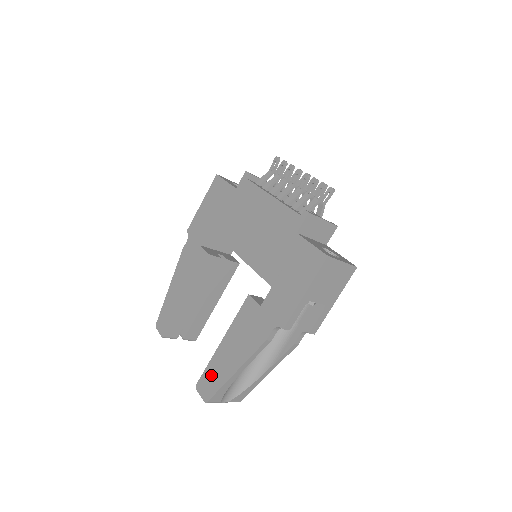
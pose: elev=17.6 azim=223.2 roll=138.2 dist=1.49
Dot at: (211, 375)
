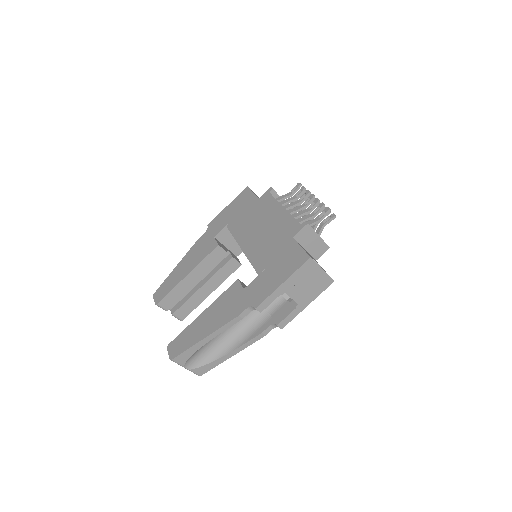
Dot at: (184, 338)
